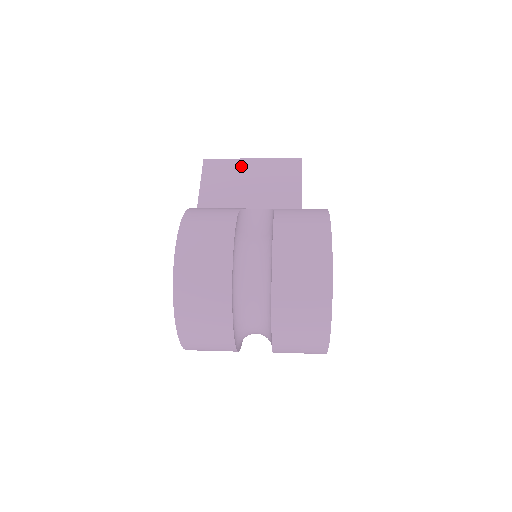
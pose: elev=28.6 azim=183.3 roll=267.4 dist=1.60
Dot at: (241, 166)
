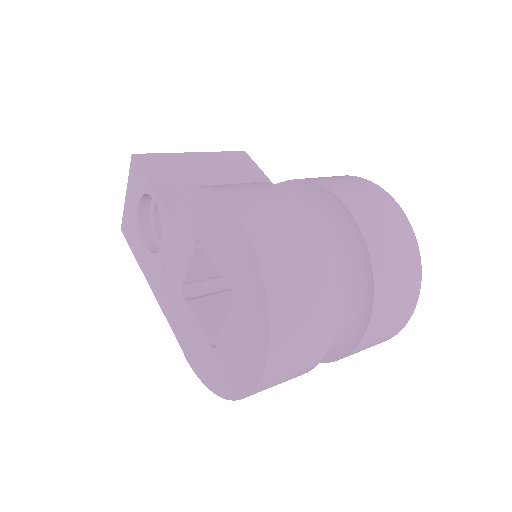
Dot at: (186, 160)
